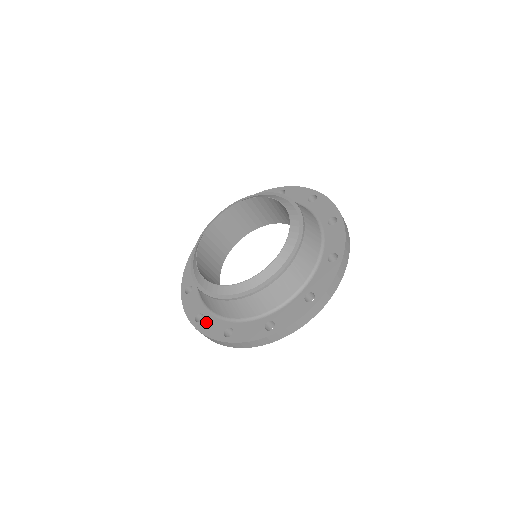
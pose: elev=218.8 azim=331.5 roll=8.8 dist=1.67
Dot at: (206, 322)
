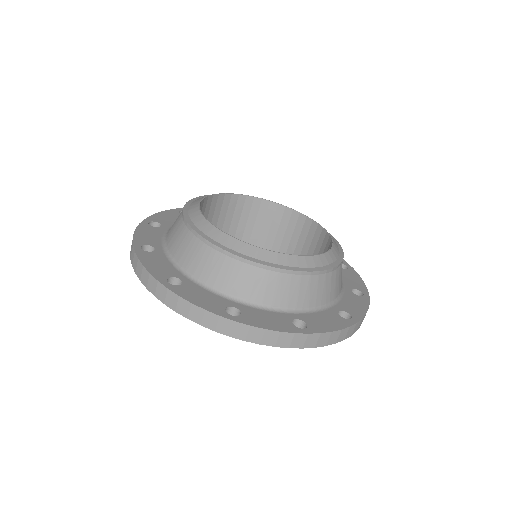
Dot at: (152, 229)
